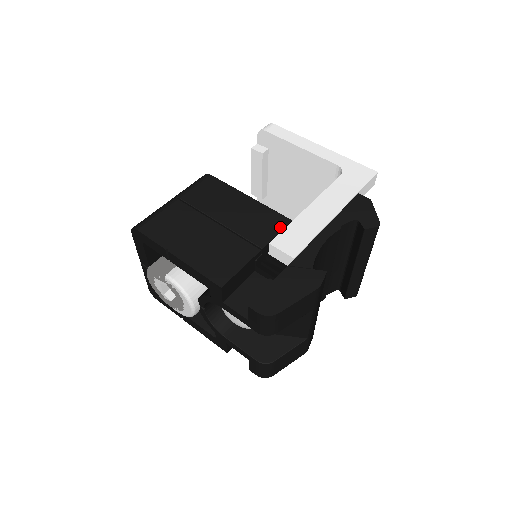
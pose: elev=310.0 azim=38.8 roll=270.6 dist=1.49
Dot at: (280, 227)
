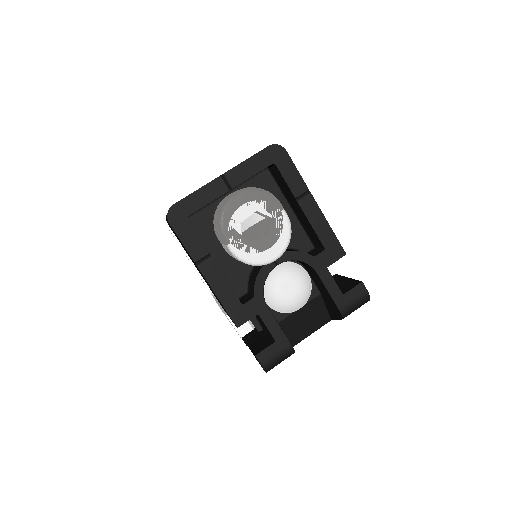
Dot at: occluded
